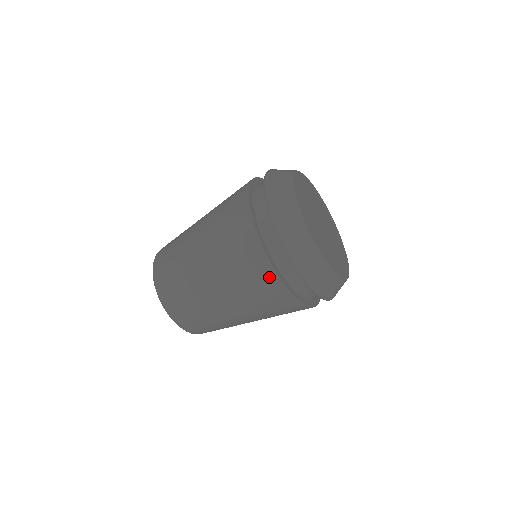
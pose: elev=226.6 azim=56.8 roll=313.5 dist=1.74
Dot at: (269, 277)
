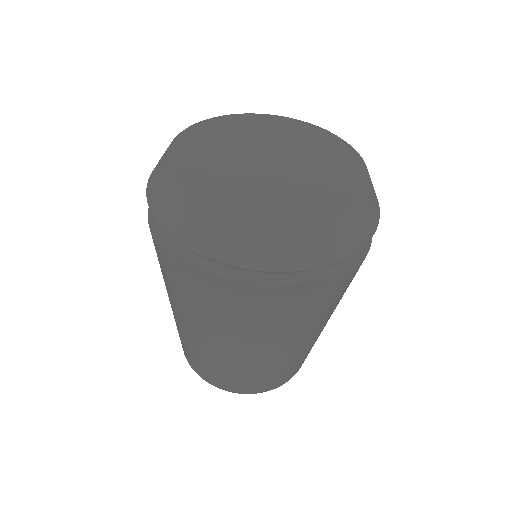
Dot at: (218, 296)
